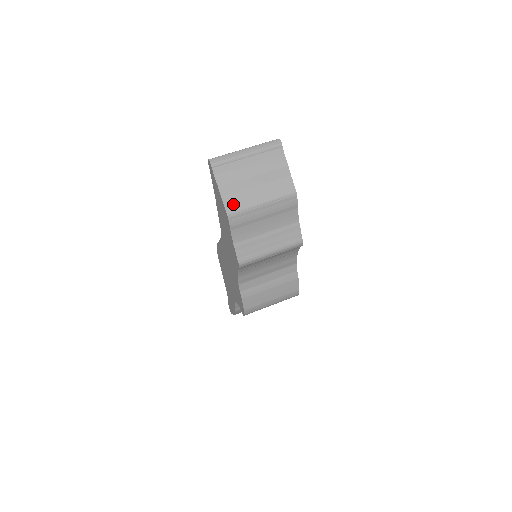
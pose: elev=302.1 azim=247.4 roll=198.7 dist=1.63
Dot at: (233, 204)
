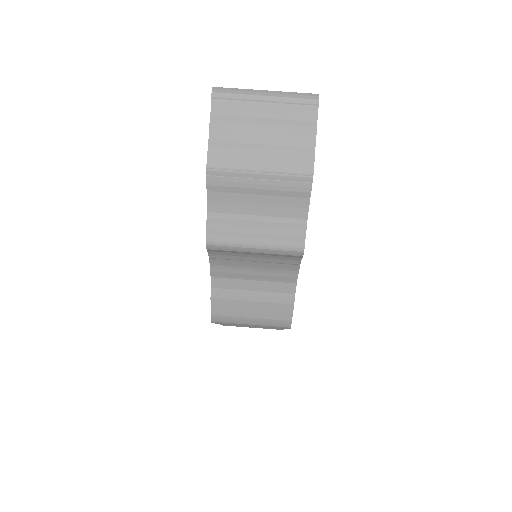
Dot at: (220, 155)
